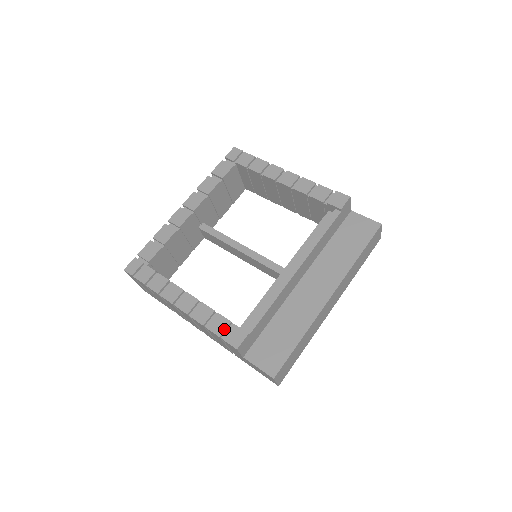
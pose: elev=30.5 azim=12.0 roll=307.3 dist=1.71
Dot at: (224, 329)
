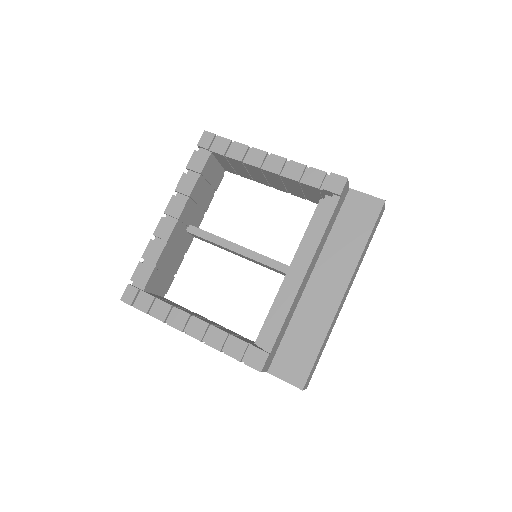
Dot at: (243, 352)
